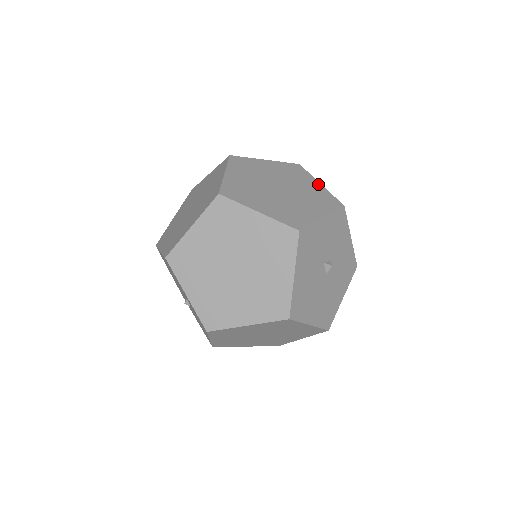
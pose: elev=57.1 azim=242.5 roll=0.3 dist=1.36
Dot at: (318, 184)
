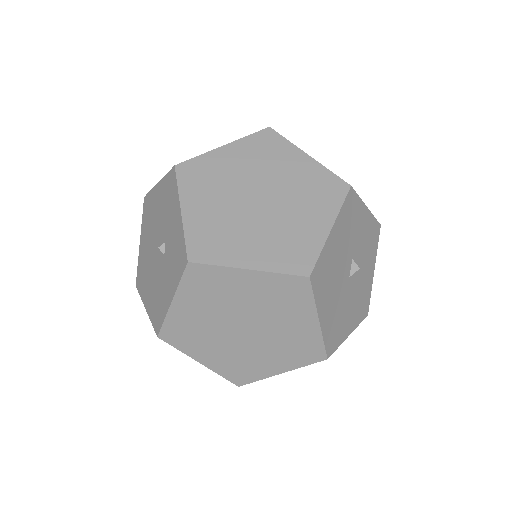
Dot at: occluded
